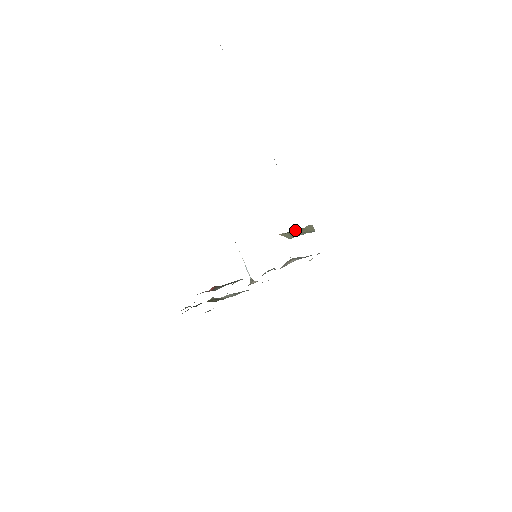
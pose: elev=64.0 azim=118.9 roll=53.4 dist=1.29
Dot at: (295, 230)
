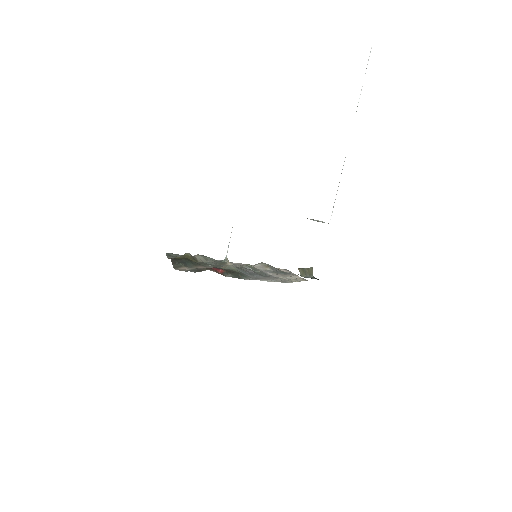
Dot at: (305, 268)
